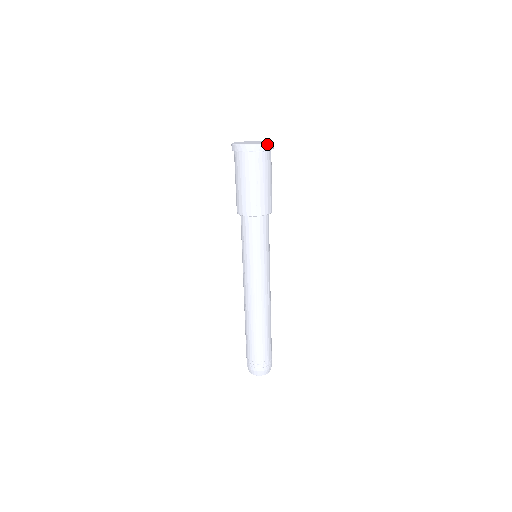
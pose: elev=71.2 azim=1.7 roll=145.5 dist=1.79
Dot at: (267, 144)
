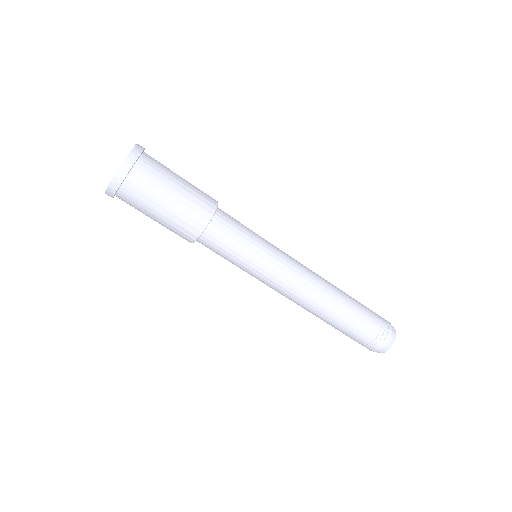
Dot at: (121, 167)
